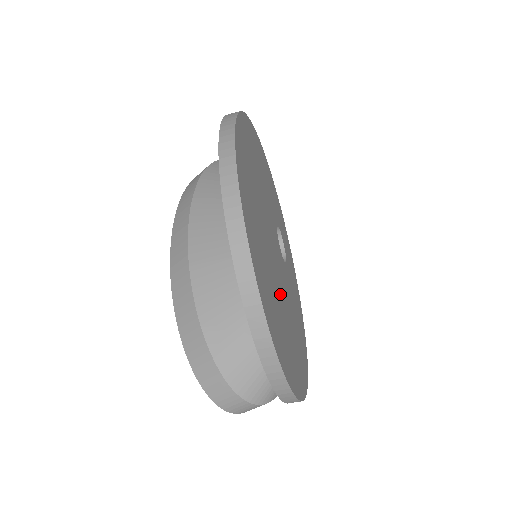
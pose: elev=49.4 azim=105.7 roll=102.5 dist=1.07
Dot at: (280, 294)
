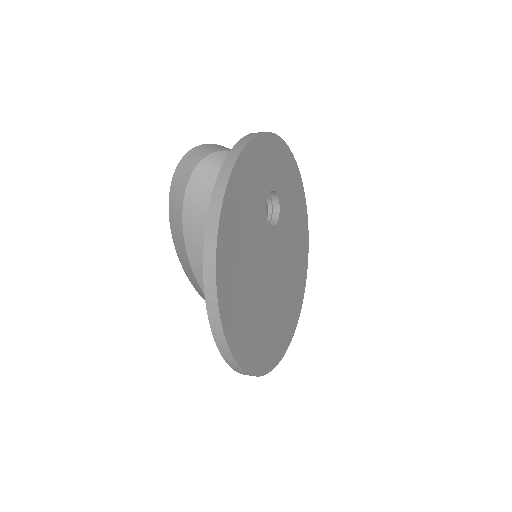
Dot at: (282, 288)
